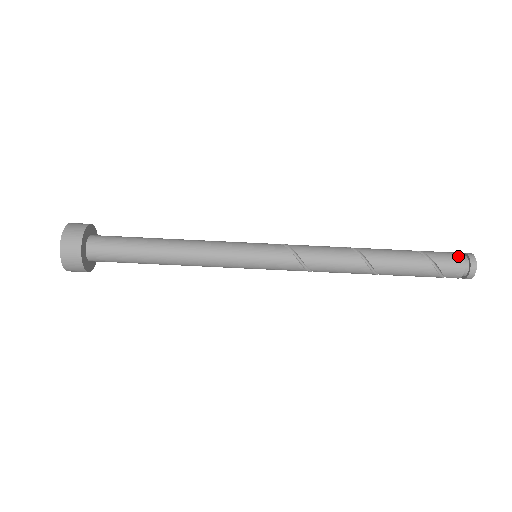
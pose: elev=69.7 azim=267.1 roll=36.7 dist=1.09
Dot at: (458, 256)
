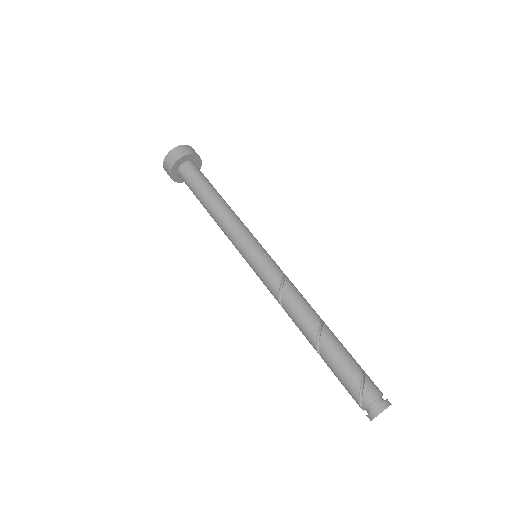
Dot at: occluded
